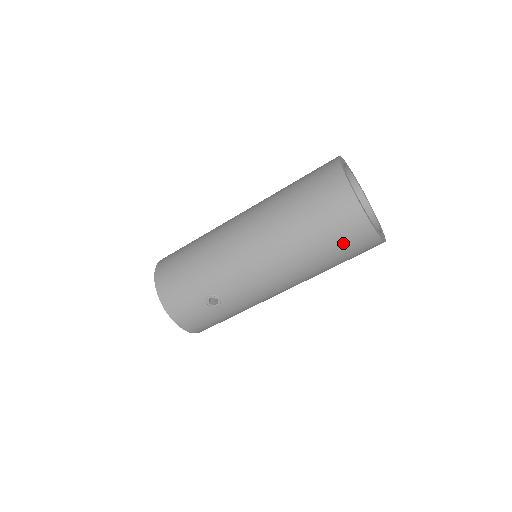
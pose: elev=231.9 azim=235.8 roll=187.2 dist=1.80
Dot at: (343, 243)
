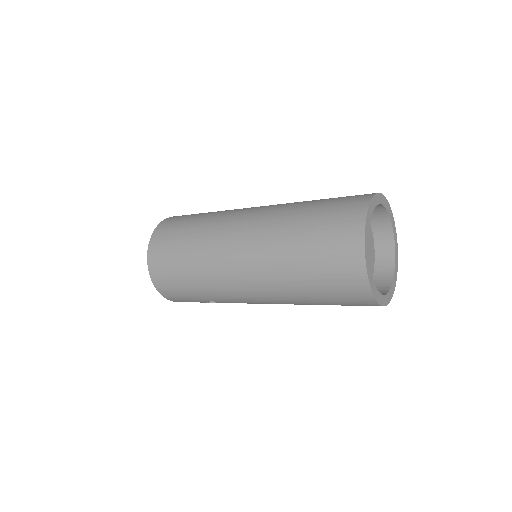
Dot at: occluded
